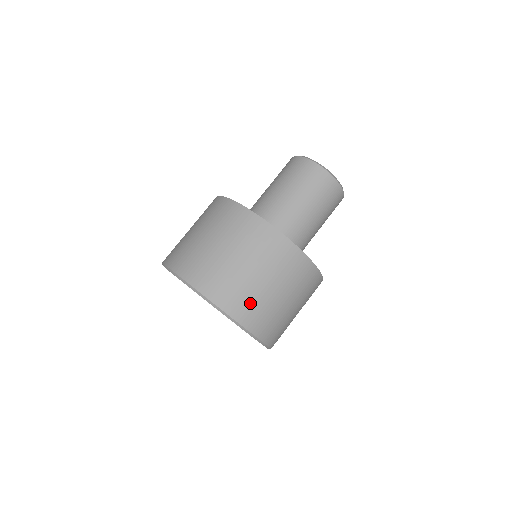
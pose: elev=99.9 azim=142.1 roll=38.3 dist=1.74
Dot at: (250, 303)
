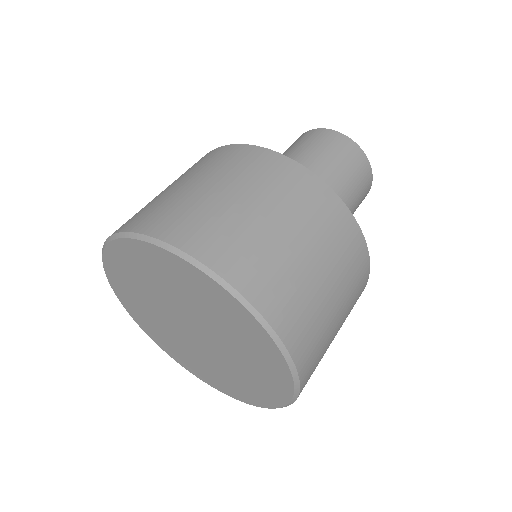
Dot at: (277, 277)
